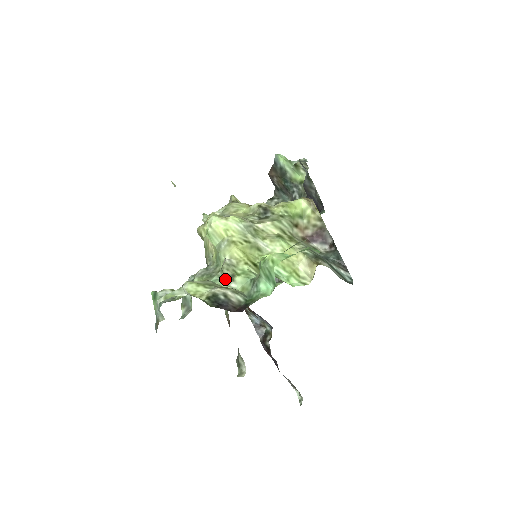
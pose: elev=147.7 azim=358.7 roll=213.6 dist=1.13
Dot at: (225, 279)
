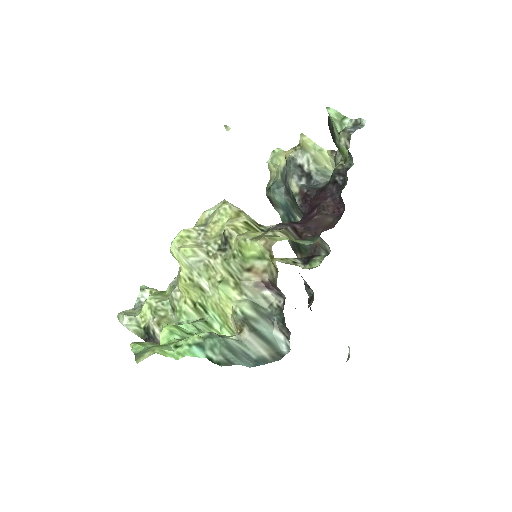
Dot at: (171, 308)
